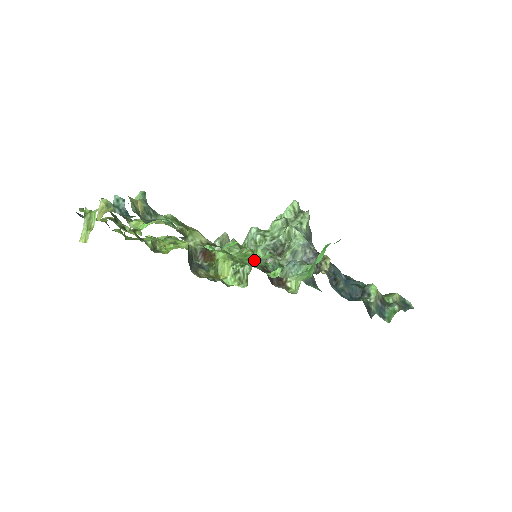
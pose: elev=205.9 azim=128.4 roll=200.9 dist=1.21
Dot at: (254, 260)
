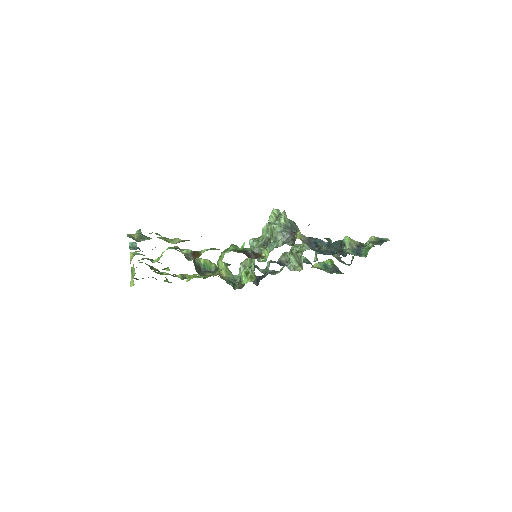
Dot at: (233, 248)
